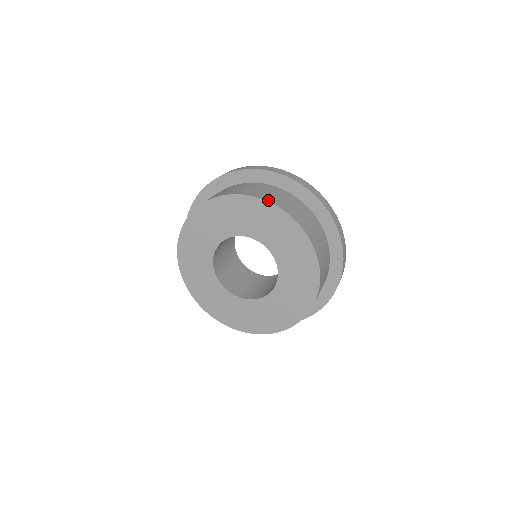
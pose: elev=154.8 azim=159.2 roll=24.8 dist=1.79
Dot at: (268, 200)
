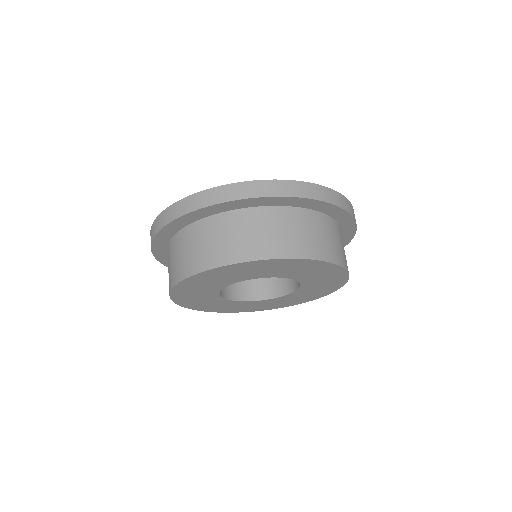
Dot at: (272, 256)
